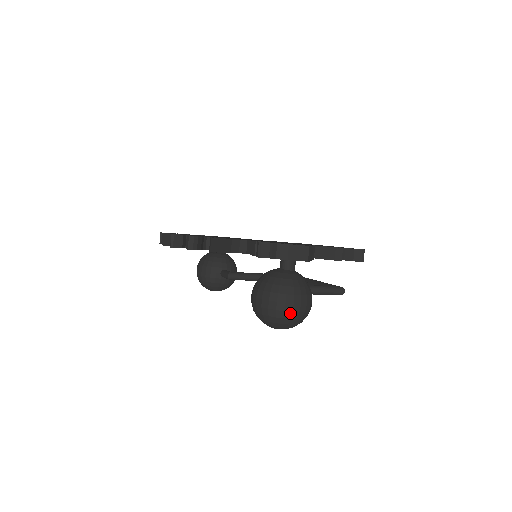
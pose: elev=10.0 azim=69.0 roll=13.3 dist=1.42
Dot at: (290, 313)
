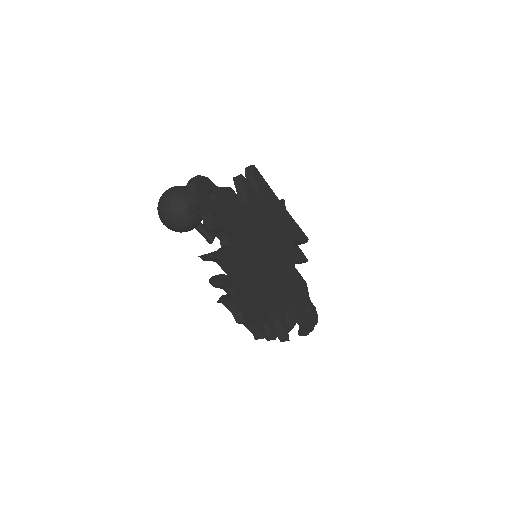
Dot at: occluded
